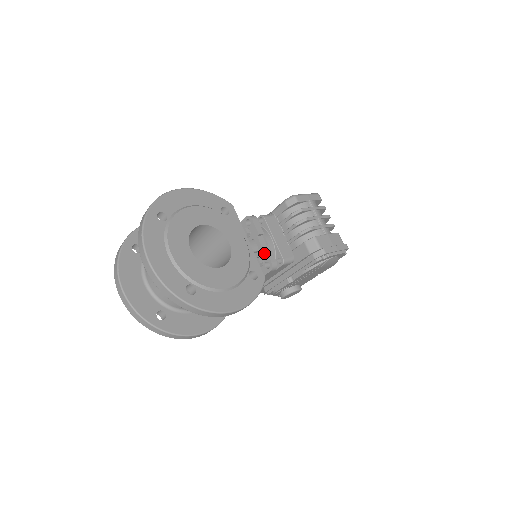
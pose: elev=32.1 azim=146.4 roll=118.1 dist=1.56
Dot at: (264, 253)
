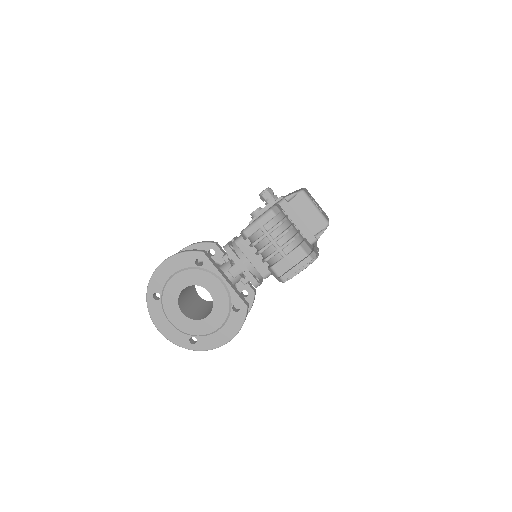
Dot at: (246, 276)
